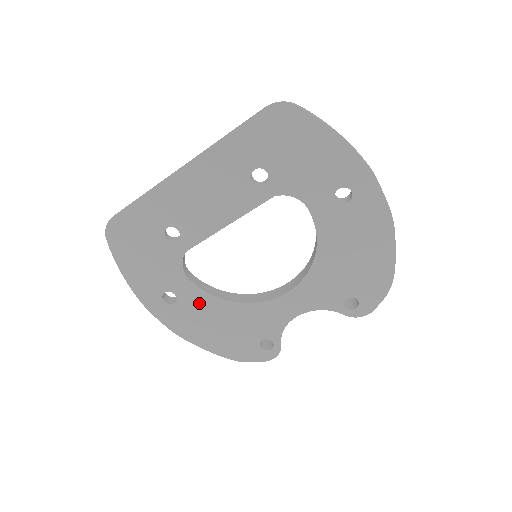
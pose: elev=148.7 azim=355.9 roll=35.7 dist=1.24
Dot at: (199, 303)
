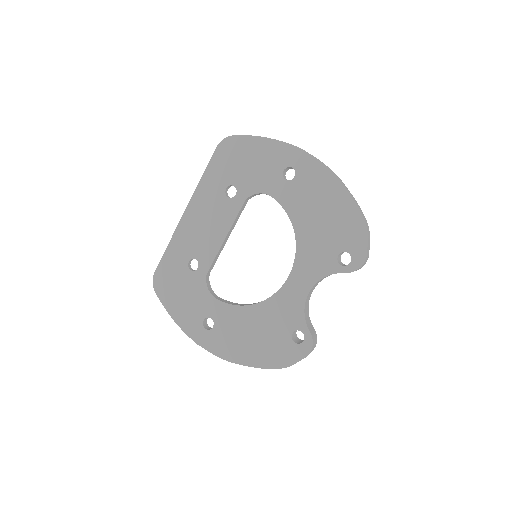
Dot at: (230, 318)
